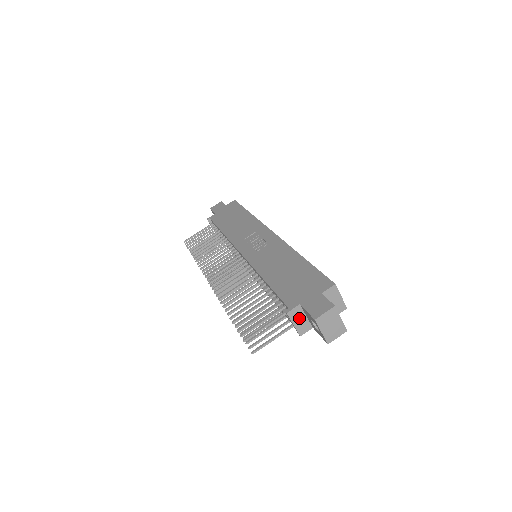
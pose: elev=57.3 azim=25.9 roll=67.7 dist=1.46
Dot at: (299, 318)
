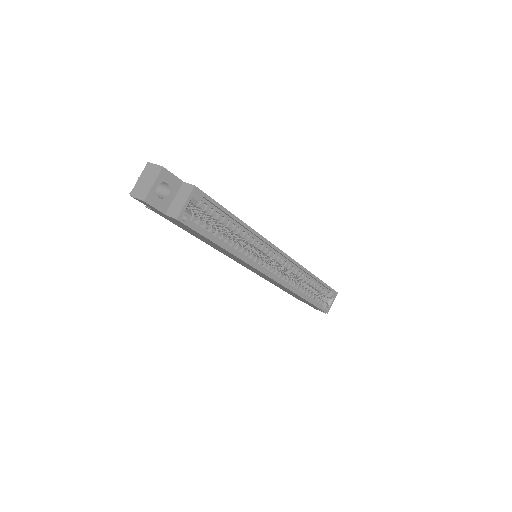
Dot at: occluded
